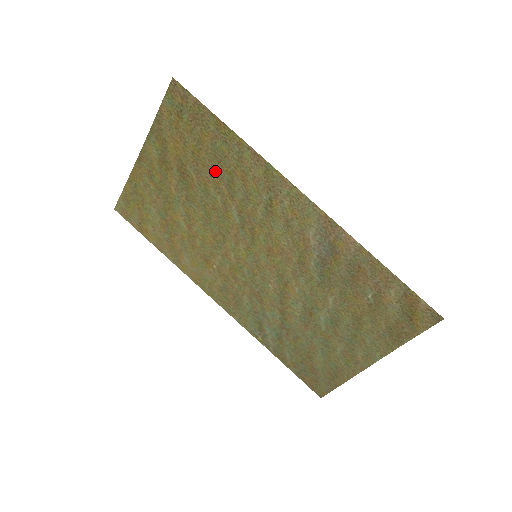
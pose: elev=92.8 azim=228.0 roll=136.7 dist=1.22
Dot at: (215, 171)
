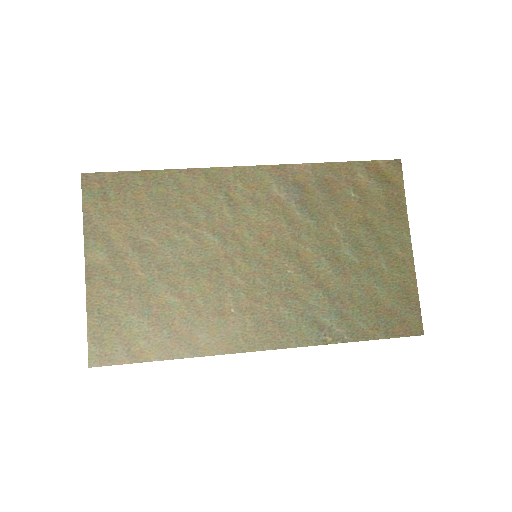
Dot at: (167, 216)
